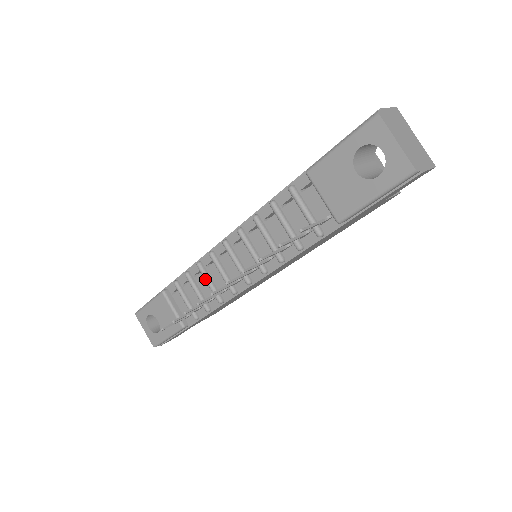
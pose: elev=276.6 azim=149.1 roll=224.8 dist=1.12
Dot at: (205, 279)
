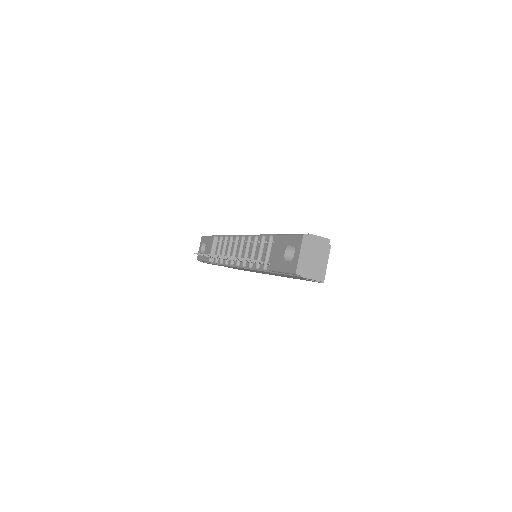
Dot at: (228, 247)
